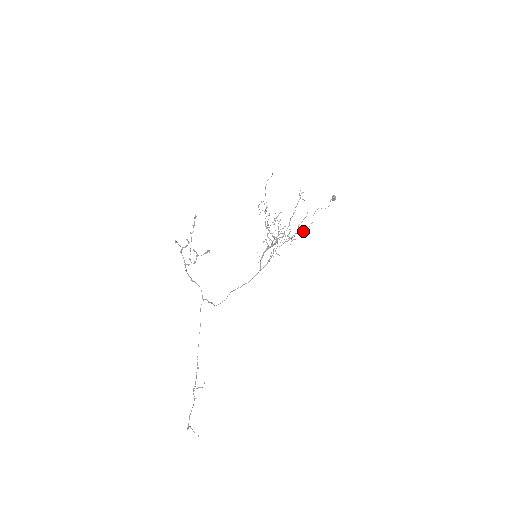
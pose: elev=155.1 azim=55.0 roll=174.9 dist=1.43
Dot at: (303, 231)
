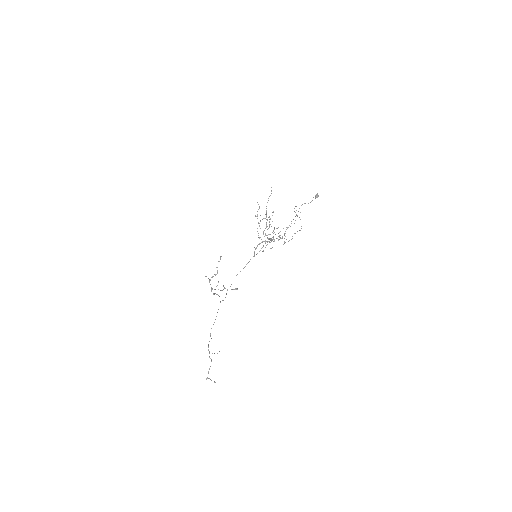
Dot at: occluded
